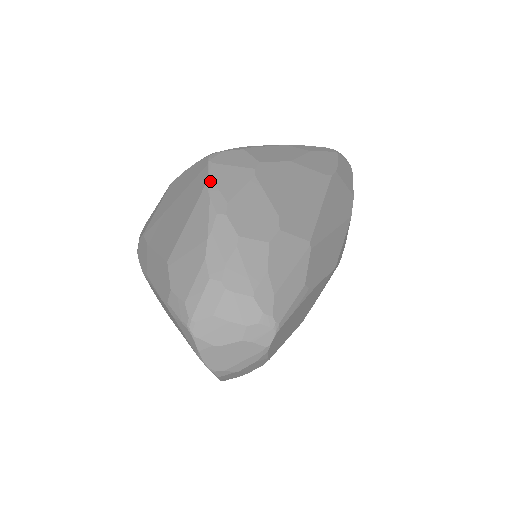
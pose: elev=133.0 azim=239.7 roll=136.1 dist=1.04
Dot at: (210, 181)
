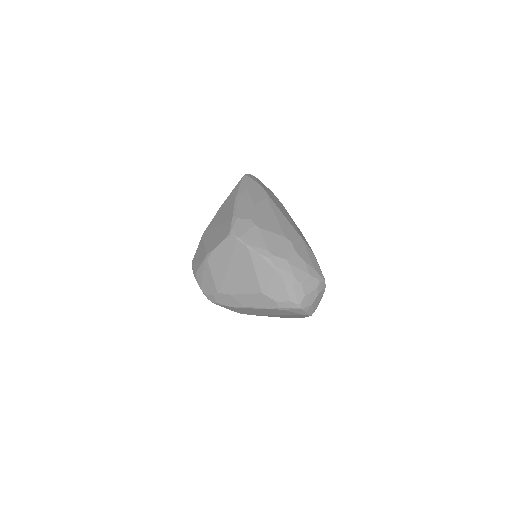
Dot at: (250, 247)
